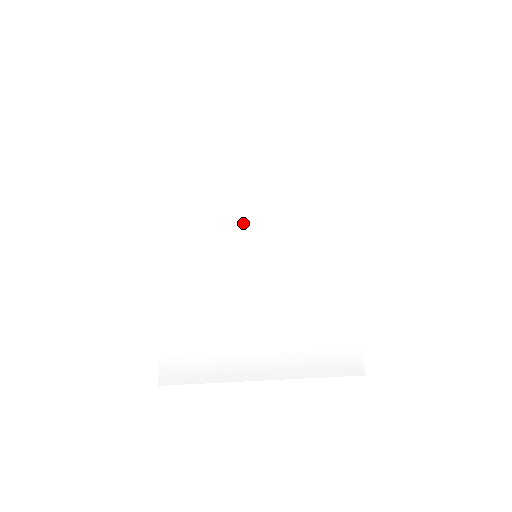
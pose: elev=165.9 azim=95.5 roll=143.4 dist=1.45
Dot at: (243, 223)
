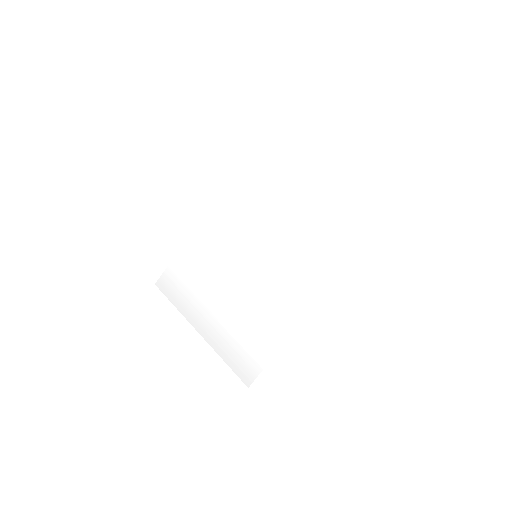
Dot at: (268, 226)
